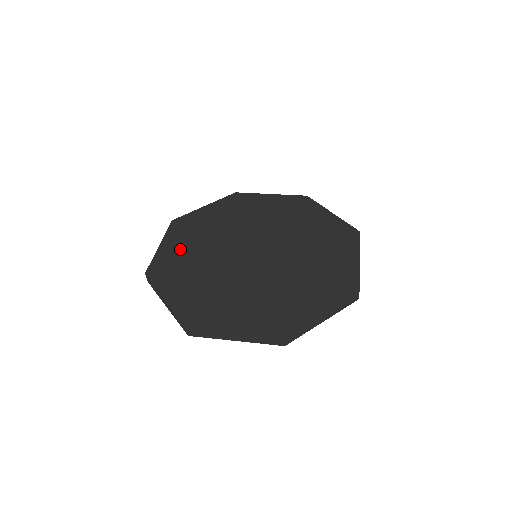
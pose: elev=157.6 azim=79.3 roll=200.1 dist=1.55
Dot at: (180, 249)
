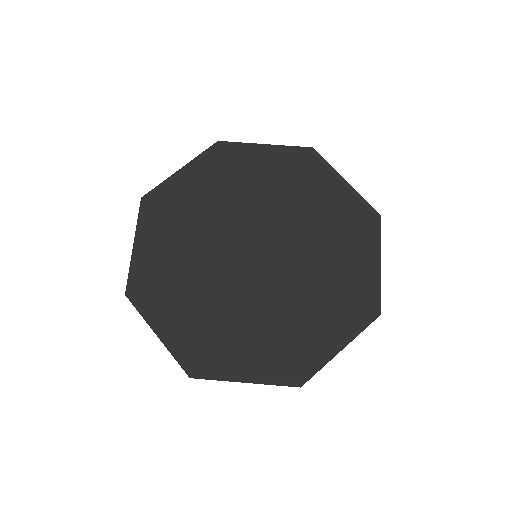
Dot at: (161, 251)
